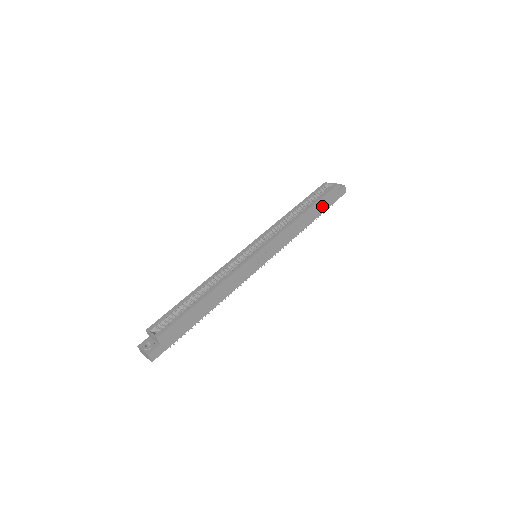
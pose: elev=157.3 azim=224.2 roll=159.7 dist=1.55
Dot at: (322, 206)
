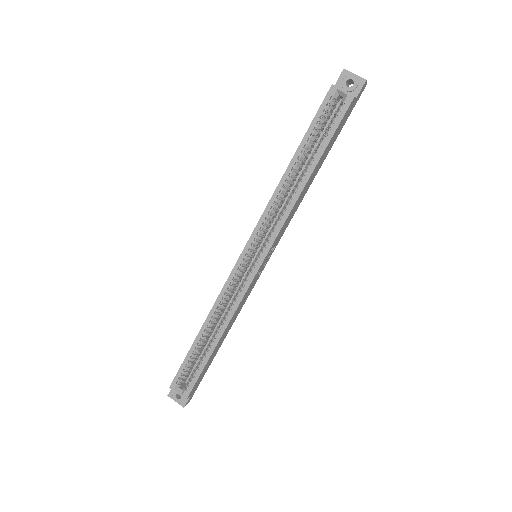
Dot at: (333, 140)
